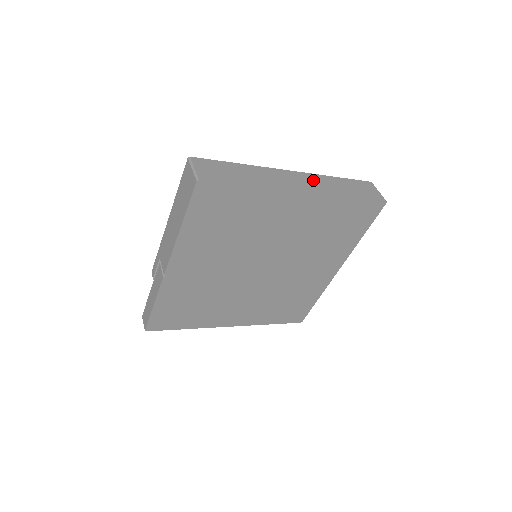
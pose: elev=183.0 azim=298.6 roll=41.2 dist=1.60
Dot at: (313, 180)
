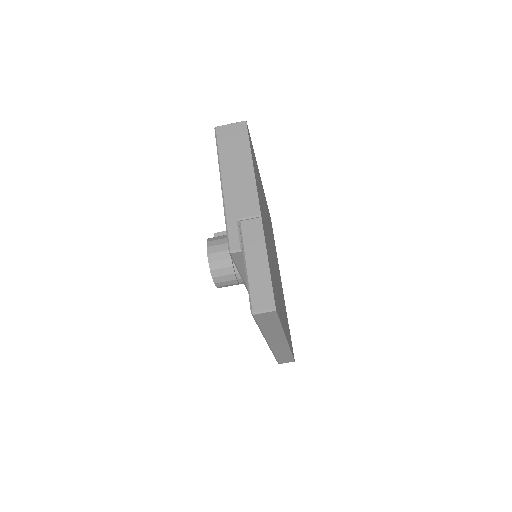
Dot at: occluded
